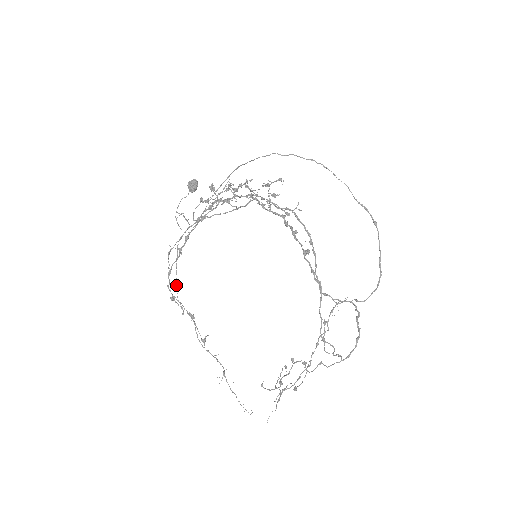
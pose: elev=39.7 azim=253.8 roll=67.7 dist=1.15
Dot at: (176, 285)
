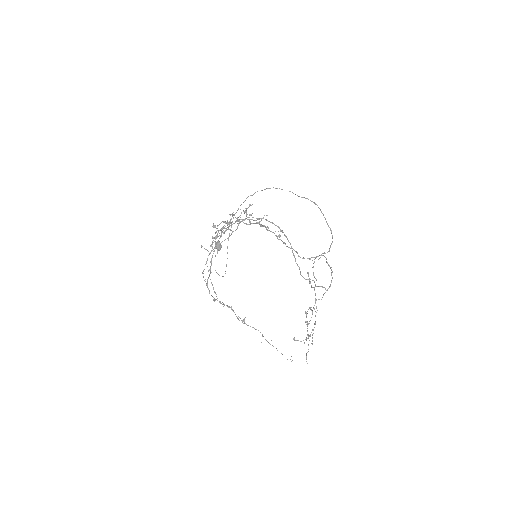
Dot at: (214, 292)
